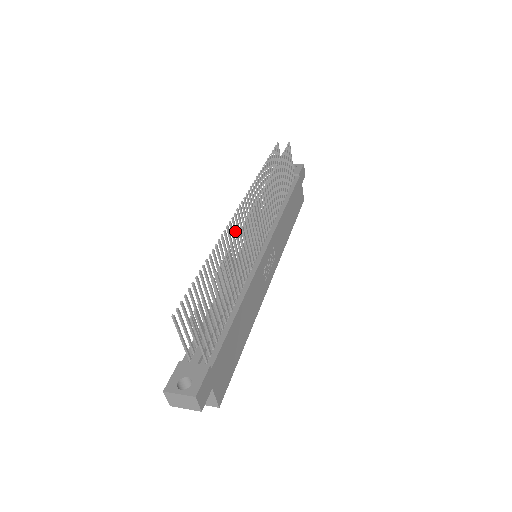
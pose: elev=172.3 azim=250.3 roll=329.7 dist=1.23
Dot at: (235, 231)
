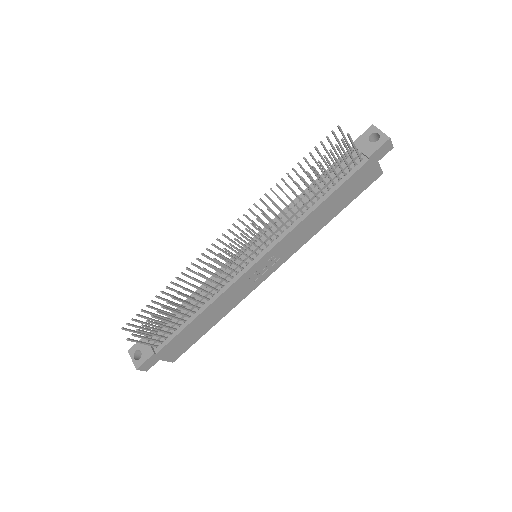
Dot at: (219, 249)
